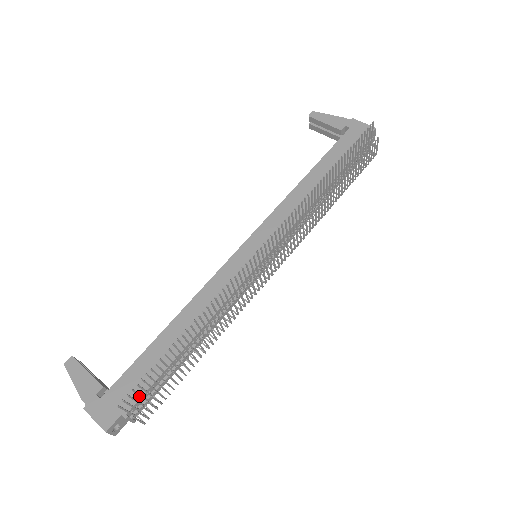
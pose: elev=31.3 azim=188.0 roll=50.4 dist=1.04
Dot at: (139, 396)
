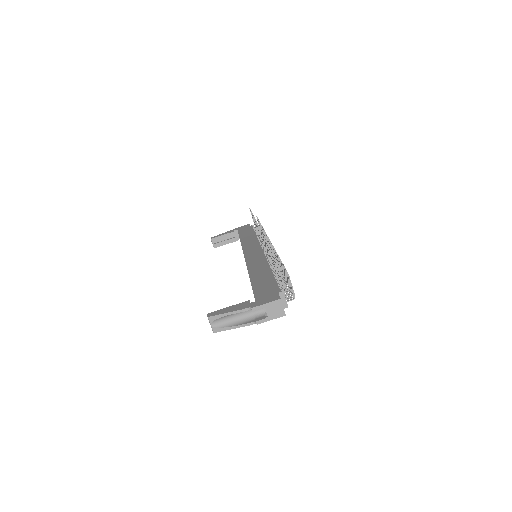
Dot at: (276, 286)
